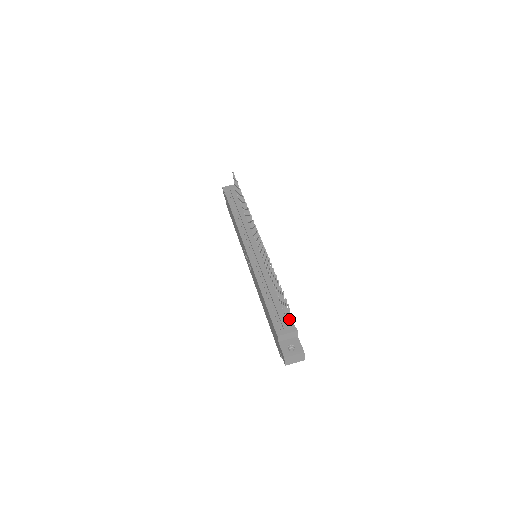
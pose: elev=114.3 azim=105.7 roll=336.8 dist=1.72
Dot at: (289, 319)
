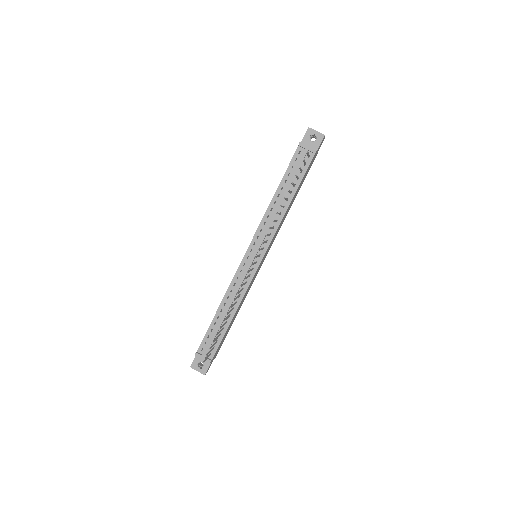
Dot at: (207, 357)
